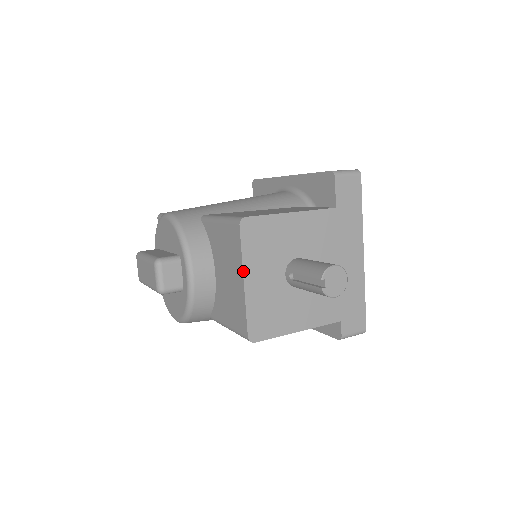
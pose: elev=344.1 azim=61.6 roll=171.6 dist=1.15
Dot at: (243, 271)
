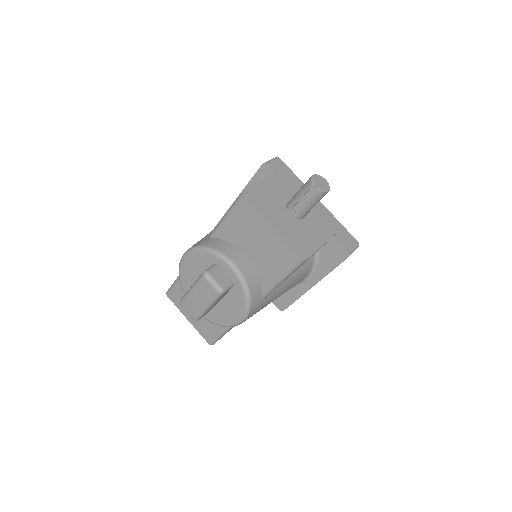
Dot at: (266, 221)
